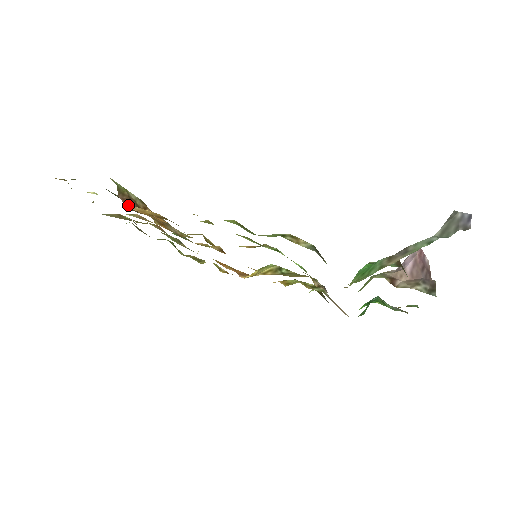
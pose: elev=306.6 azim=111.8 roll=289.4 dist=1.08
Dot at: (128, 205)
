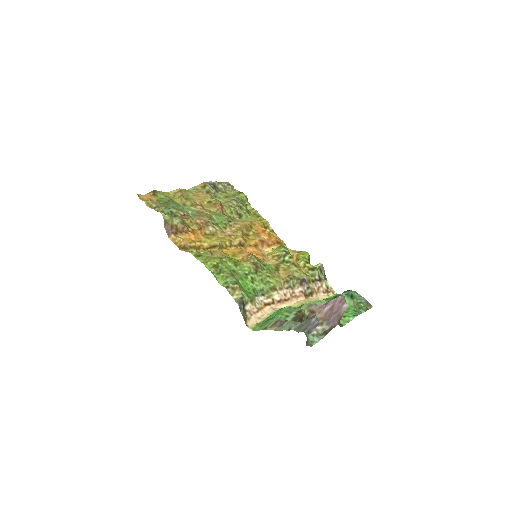
Dot at: (168, 234)
